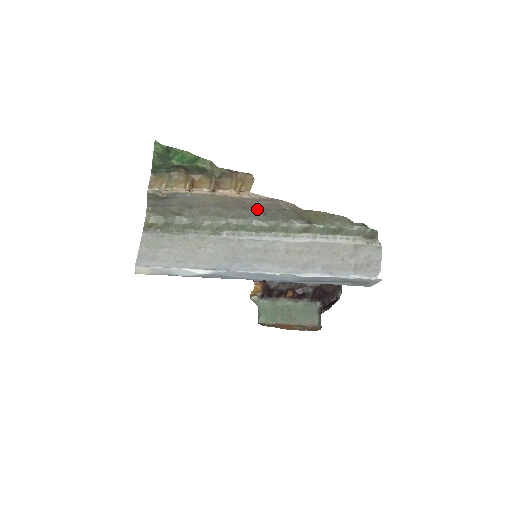
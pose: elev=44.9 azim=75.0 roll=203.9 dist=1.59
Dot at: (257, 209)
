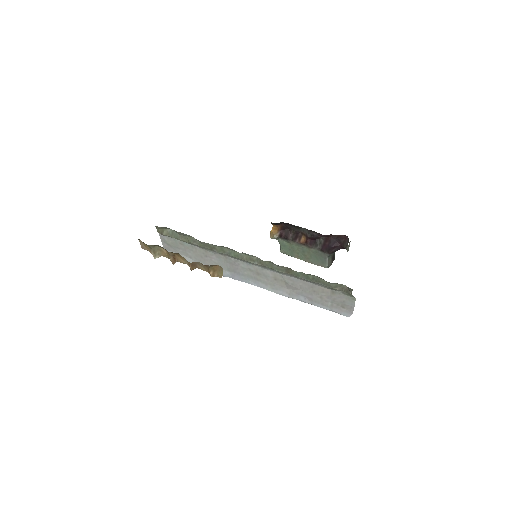
Dot at: occluded
